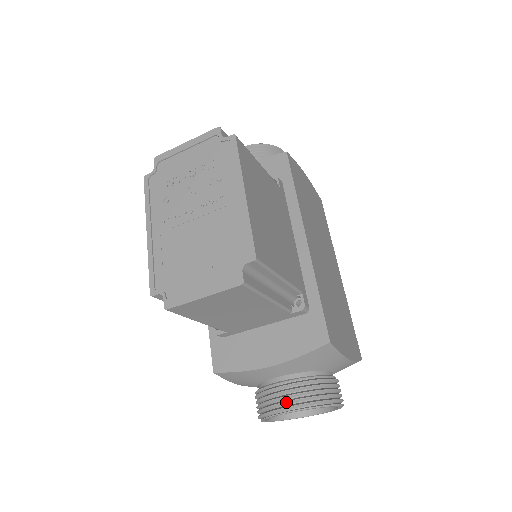
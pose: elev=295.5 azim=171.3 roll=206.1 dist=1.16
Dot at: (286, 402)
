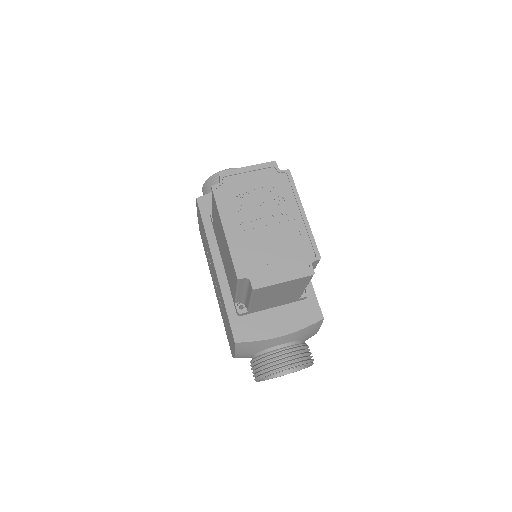
Dot at: (289, 362)
